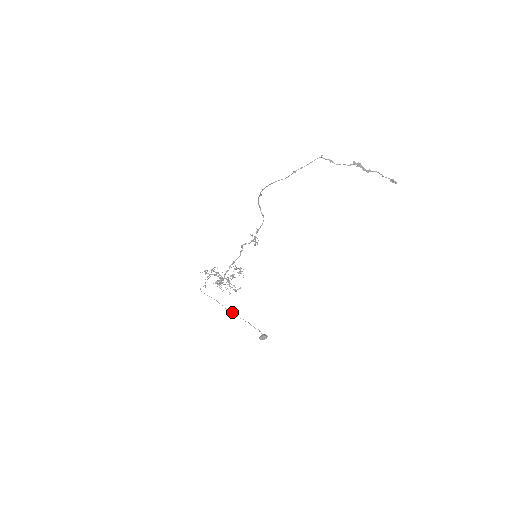
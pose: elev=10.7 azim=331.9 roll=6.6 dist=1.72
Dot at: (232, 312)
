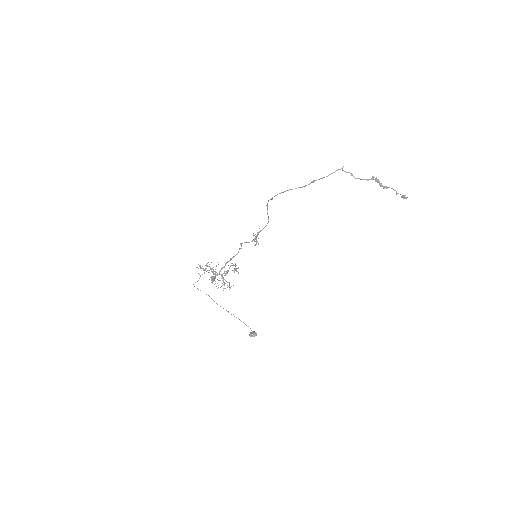
Dot at: (223, 308)
